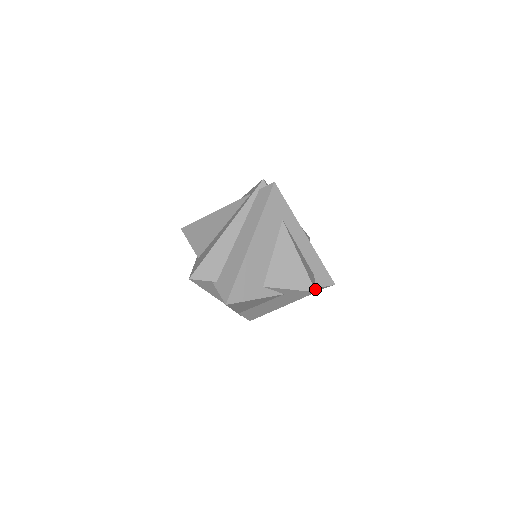
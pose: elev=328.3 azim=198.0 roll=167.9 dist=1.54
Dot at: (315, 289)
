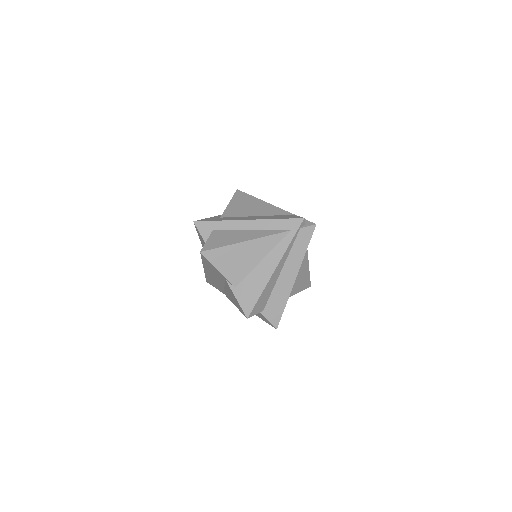
Dot at: (310, 284)
